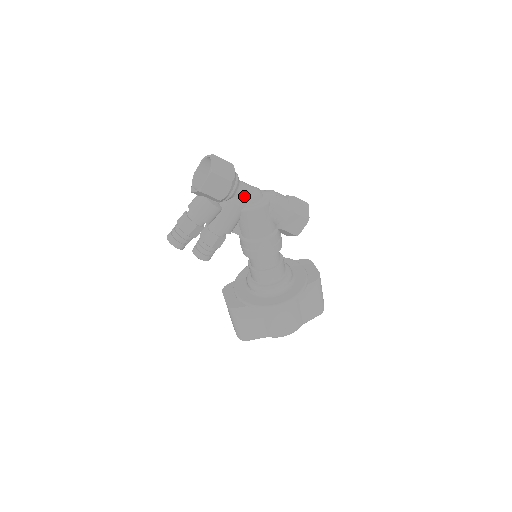
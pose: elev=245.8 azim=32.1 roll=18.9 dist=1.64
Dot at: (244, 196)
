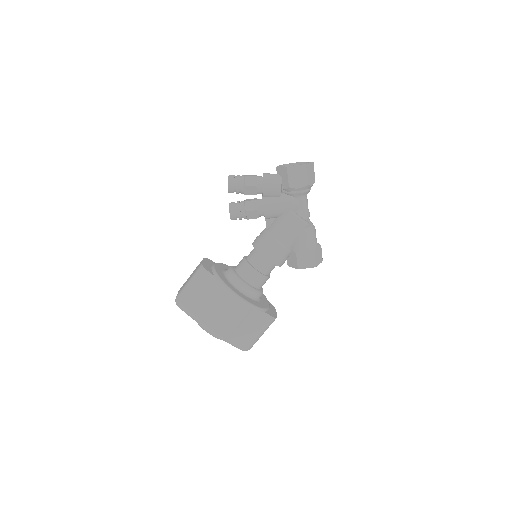
Dot at: (301, 204)
